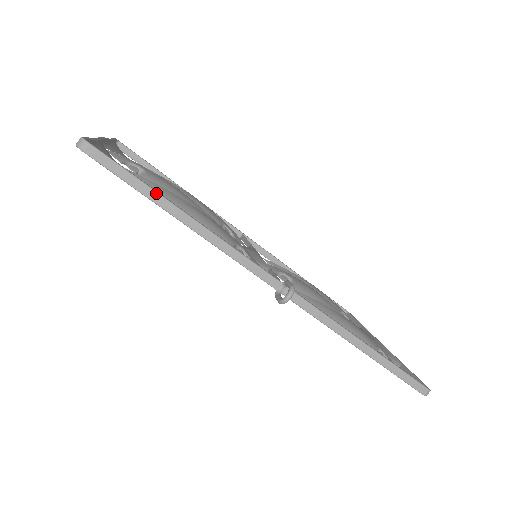
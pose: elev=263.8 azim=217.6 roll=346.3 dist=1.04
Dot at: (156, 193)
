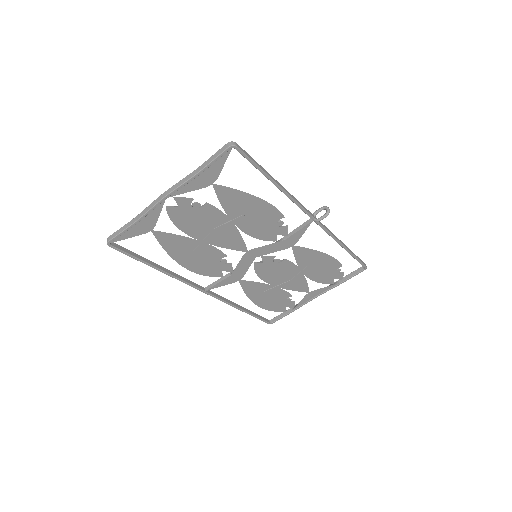
Dot at: (265, 170)
